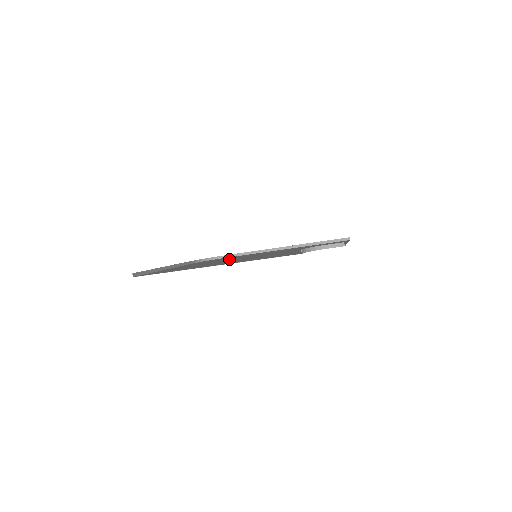
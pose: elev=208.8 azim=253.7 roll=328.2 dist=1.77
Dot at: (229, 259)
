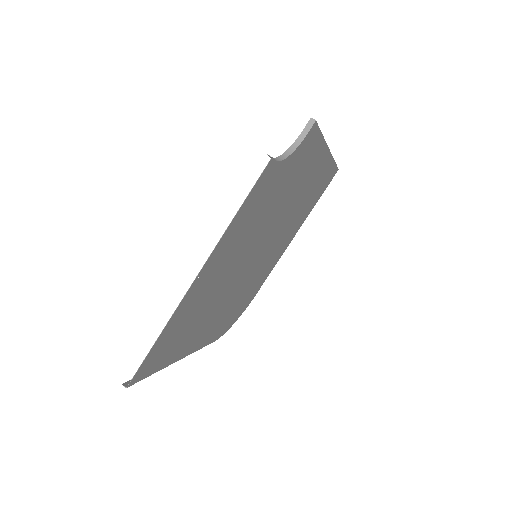
Dot at: (235, 290)
